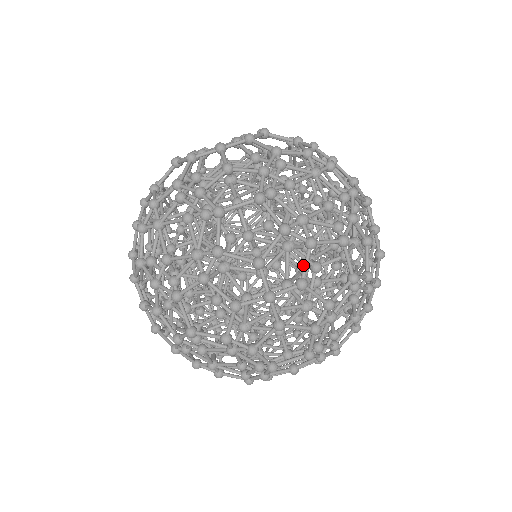
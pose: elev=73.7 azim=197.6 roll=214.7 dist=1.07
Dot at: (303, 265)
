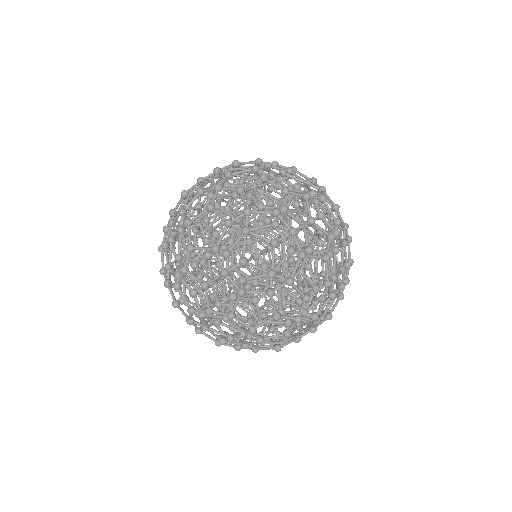
Dot at: occluded
